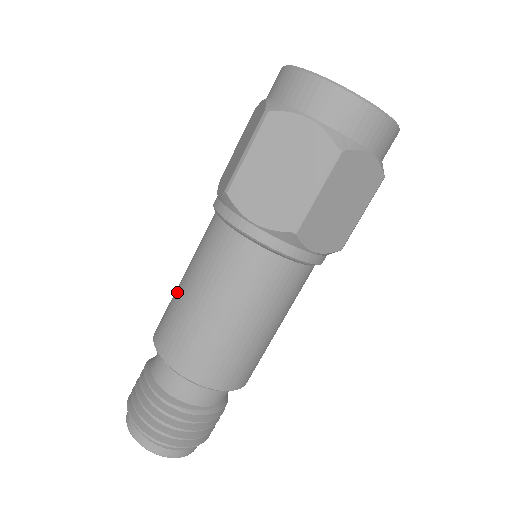
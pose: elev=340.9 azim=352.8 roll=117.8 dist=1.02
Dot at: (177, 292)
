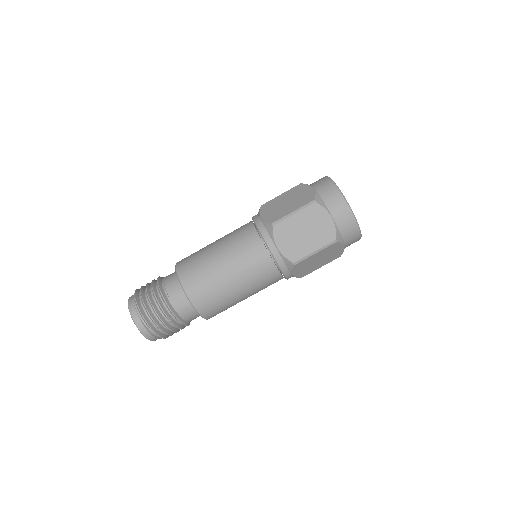
Dot at: (207, 254)
